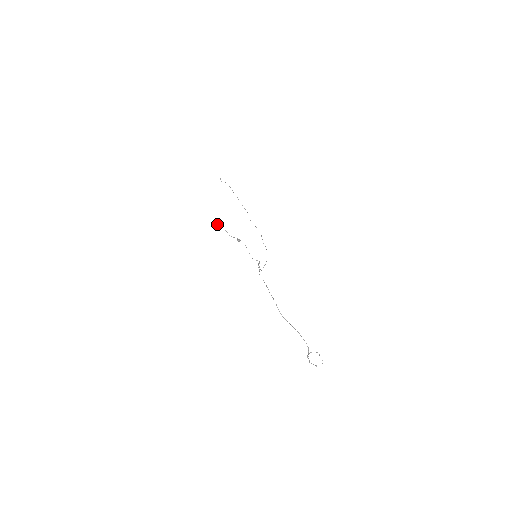
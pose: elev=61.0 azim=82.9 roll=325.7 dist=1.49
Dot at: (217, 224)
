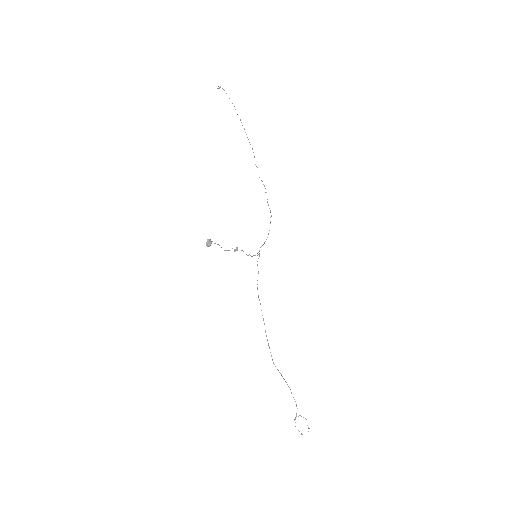
Dot at: (209, 246)
